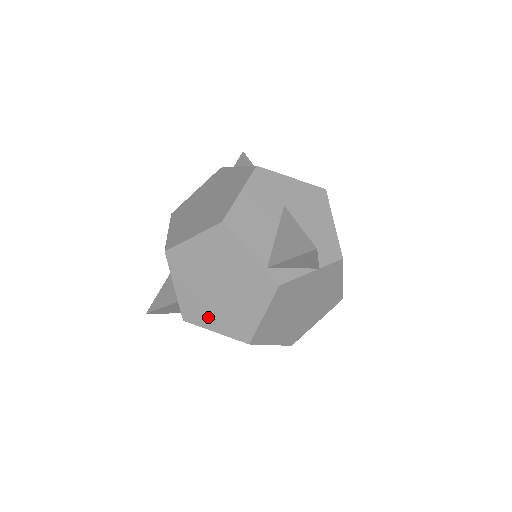
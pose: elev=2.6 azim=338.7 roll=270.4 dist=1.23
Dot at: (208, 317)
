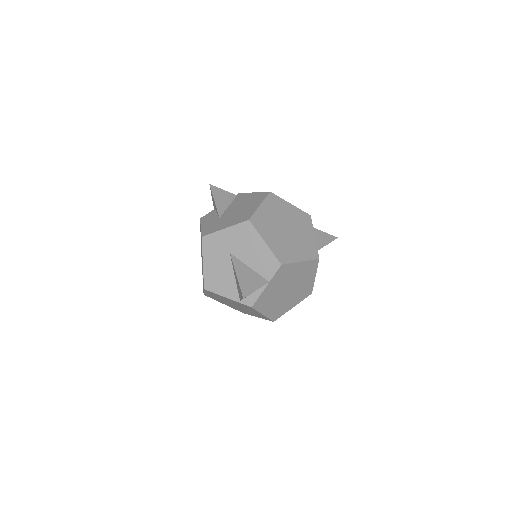
Dot at: (248, 313)
